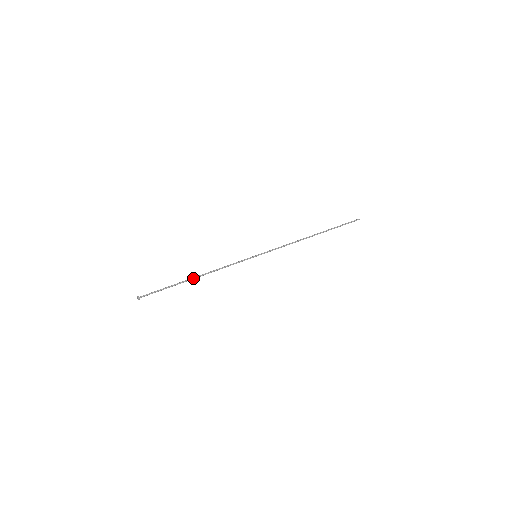
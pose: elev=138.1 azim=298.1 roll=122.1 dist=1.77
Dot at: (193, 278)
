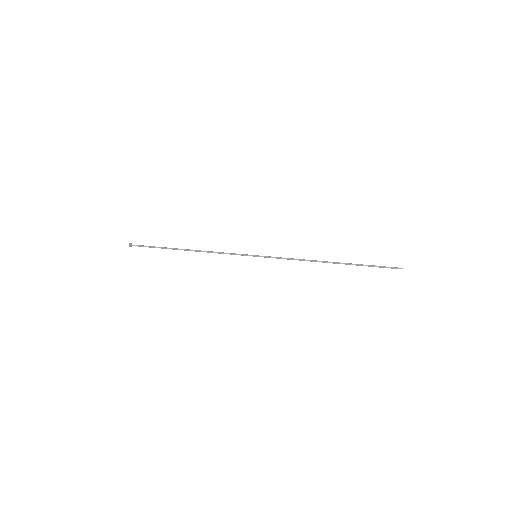
Dot at: (184, 249)
